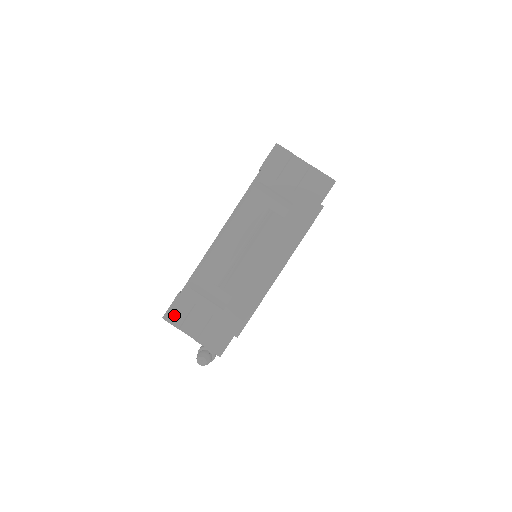
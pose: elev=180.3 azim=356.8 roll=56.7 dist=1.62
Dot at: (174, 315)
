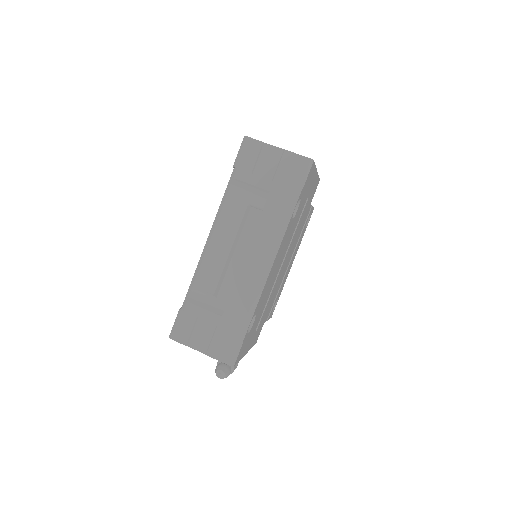
Dot at: (179, 332)
